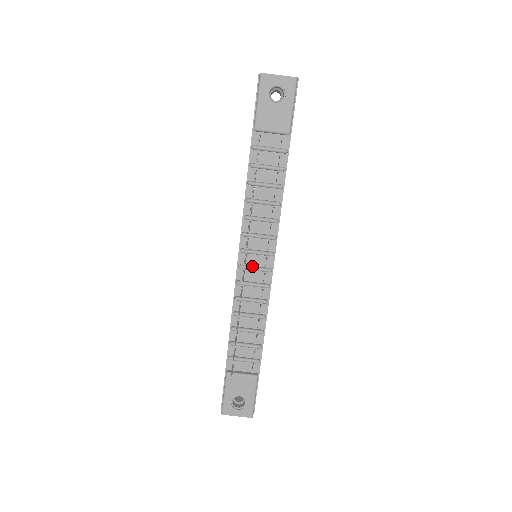
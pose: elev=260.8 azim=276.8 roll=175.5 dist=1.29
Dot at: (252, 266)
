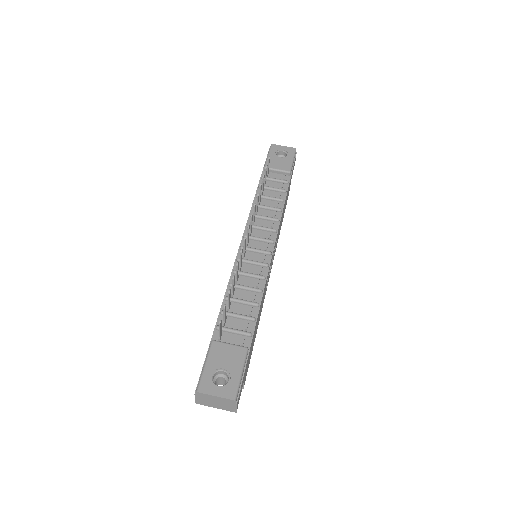
Dot at: (253, 248)
